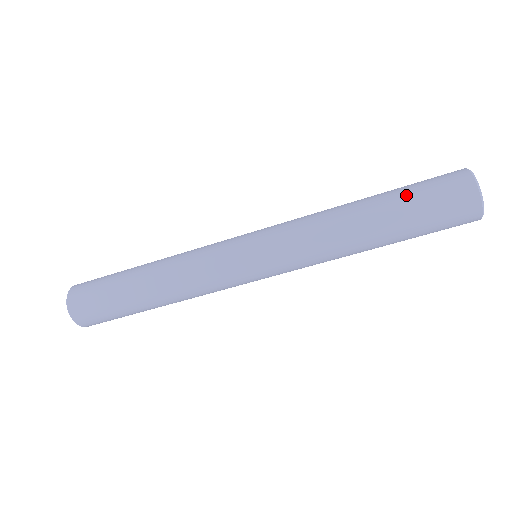
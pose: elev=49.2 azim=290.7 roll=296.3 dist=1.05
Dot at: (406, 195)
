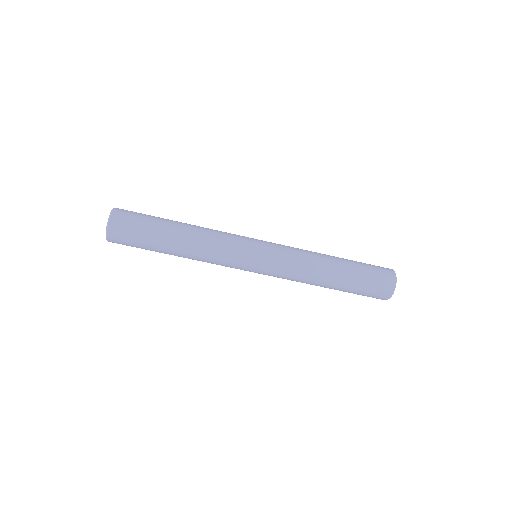
Dot at: (360, 268)
